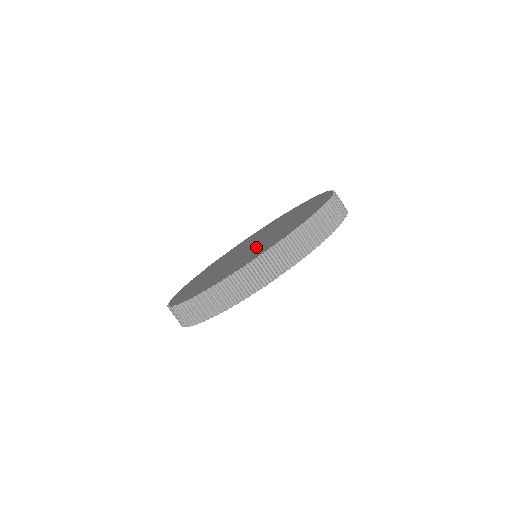
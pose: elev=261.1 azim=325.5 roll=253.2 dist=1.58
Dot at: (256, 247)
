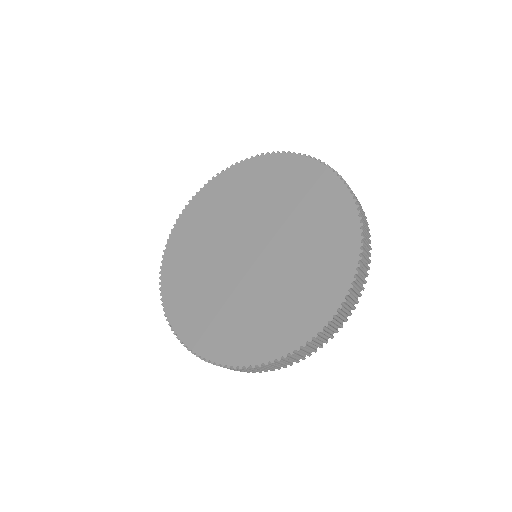
Dot at: (266, 290)
